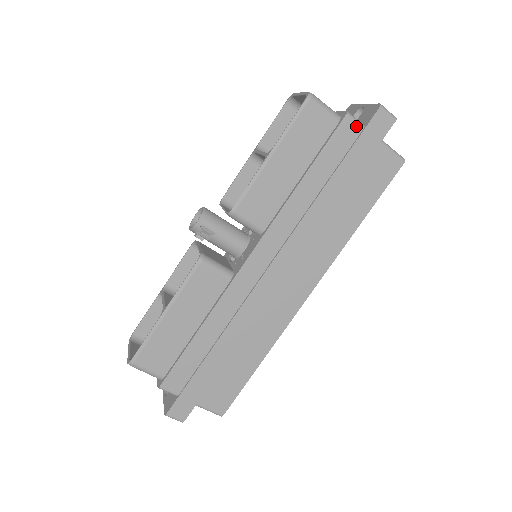
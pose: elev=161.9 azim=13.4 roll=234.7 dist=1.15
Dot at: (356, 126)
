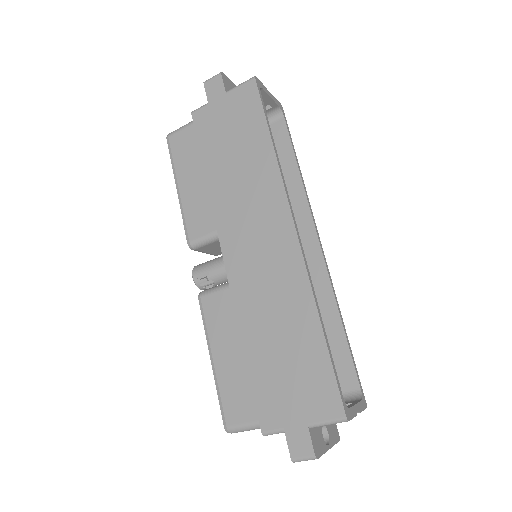
Dot at: (203, 109)
